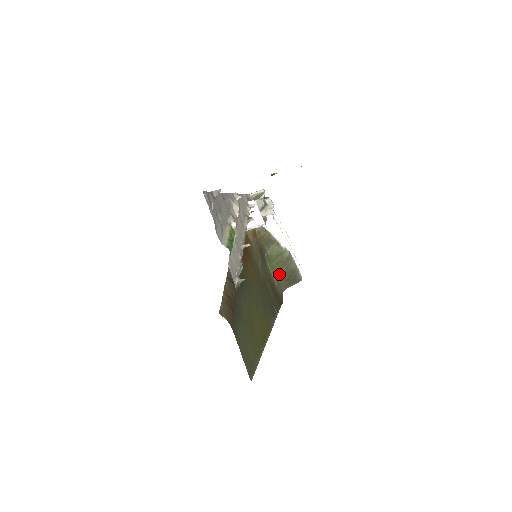
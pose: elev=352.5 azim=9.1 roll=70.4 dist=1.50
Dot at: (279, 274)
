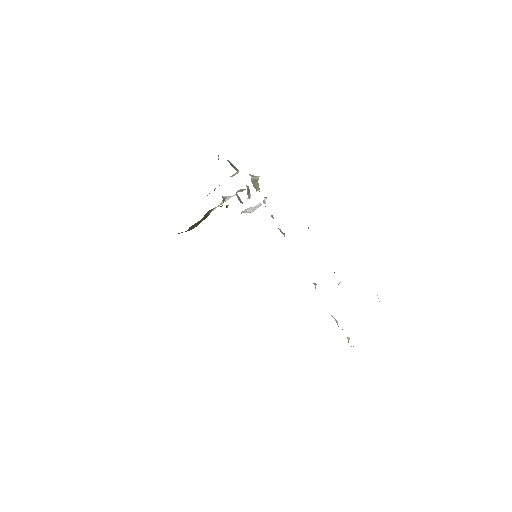
Dot at: occluded
